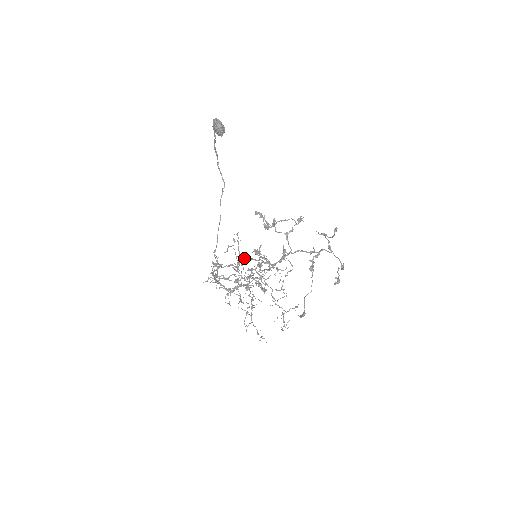
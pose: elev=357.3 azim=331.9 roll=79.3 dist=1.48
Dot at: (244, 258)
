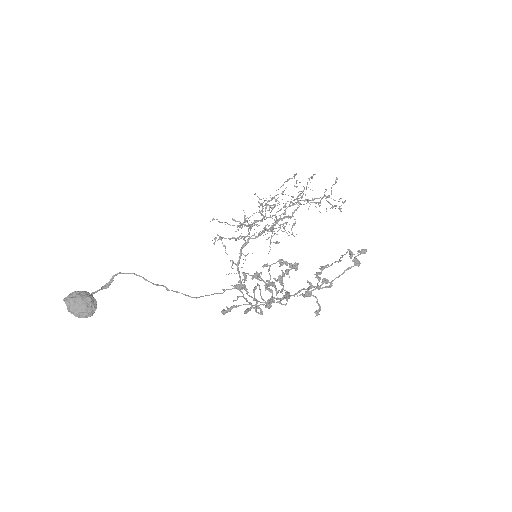
Dot at: occluded
